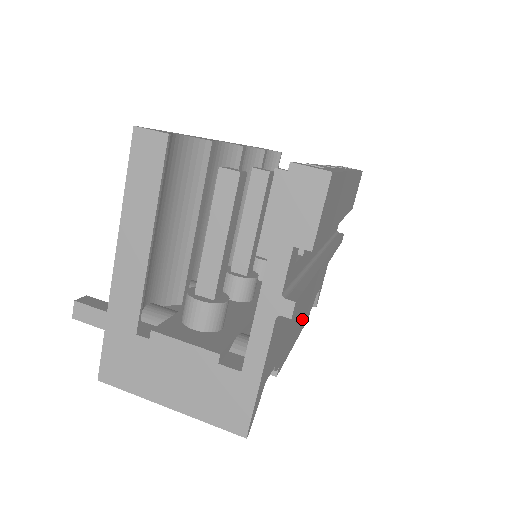
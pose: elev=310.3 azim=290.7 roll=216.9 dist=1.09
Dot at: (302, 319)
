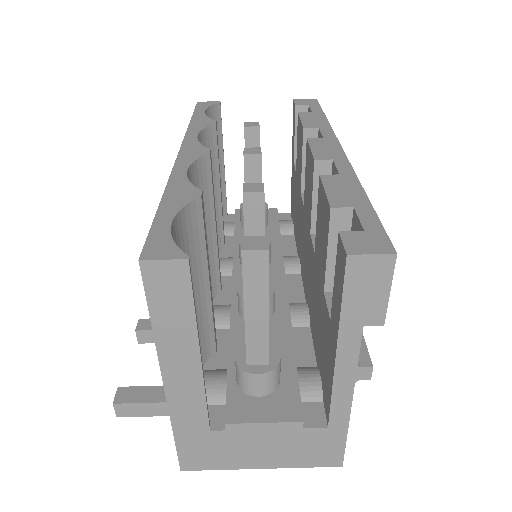
Dot at: occluded
